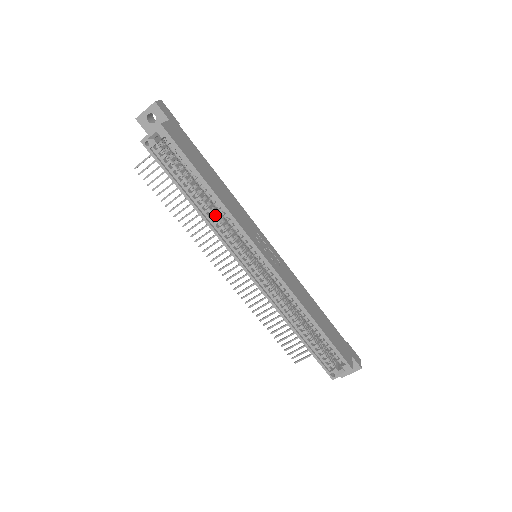
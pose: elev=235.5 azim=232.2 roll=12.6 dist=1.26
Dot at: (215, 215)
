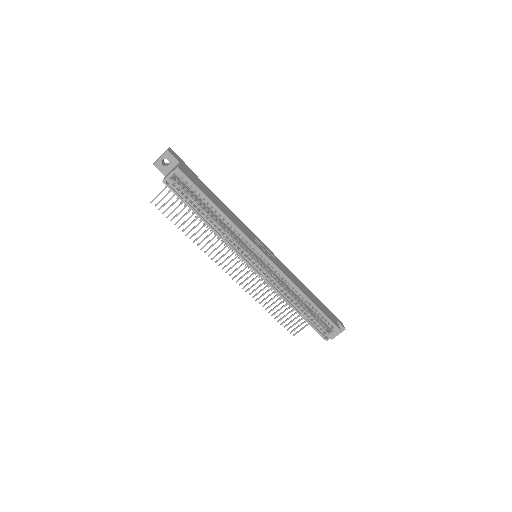
Dot at: occluded
